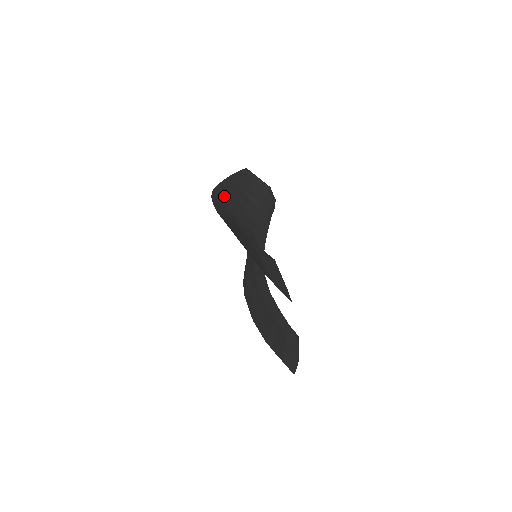
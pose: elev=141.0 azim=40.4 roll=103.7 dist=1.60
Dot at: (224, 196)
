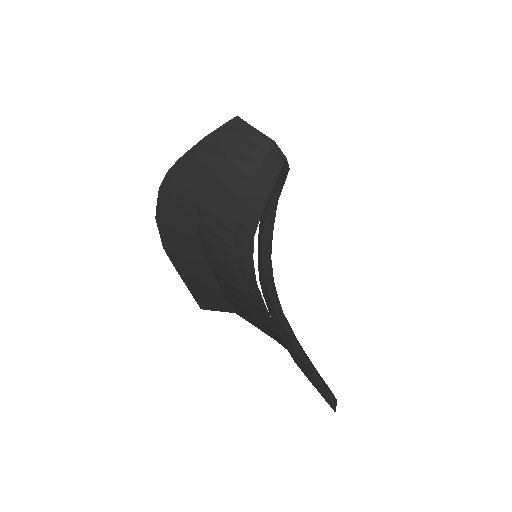
Dot at: (189, 177)
